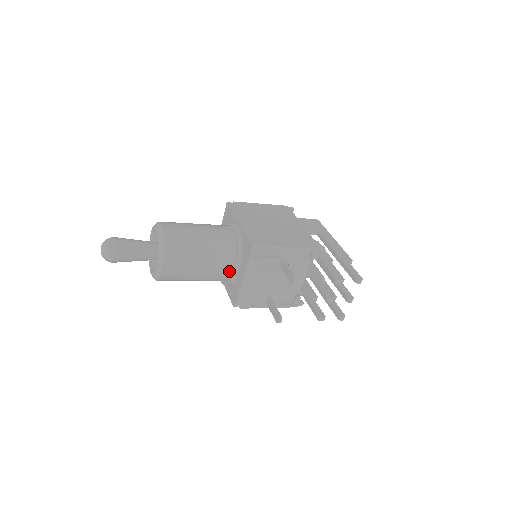
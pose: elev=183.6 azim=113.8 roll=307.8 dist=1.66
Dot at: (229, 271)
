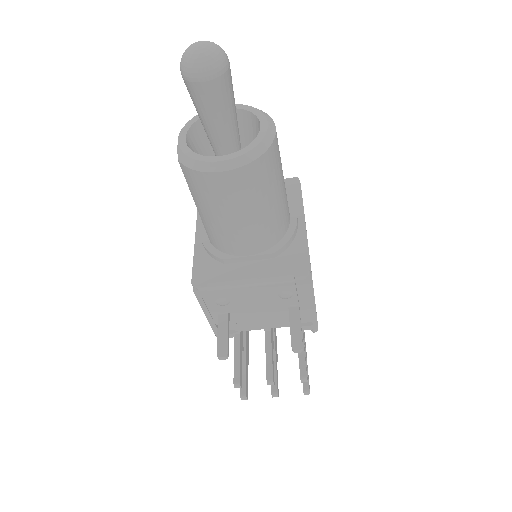
Dot at: (243, 251)
